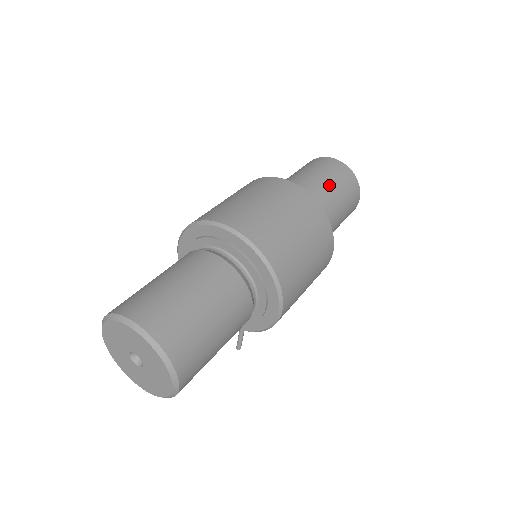
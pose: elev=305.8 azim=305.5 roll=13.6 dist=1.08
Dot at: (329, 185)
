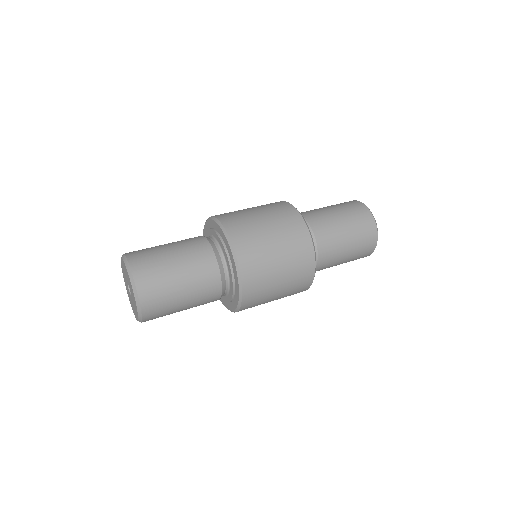
Dot at: (346, 243)
